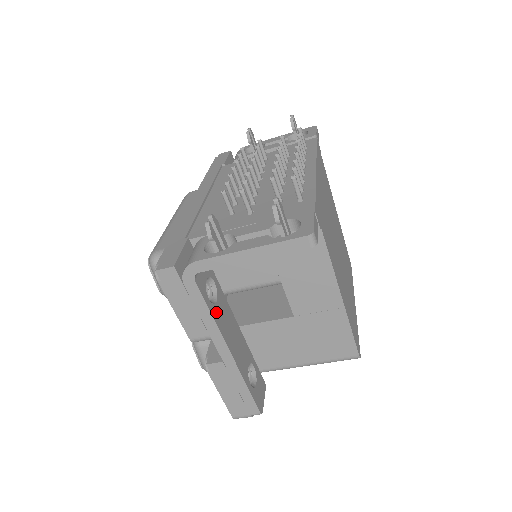
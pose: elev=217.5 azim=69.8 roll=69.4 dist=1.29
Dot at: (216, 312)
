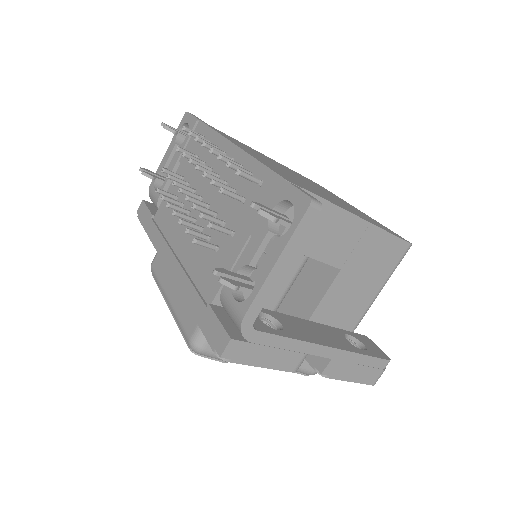
Dot at: (291, 333)
